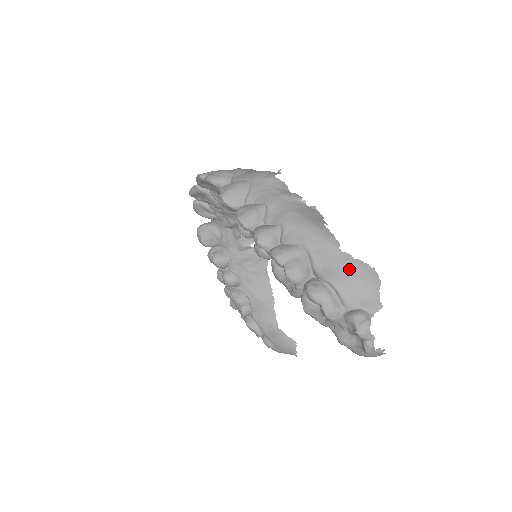
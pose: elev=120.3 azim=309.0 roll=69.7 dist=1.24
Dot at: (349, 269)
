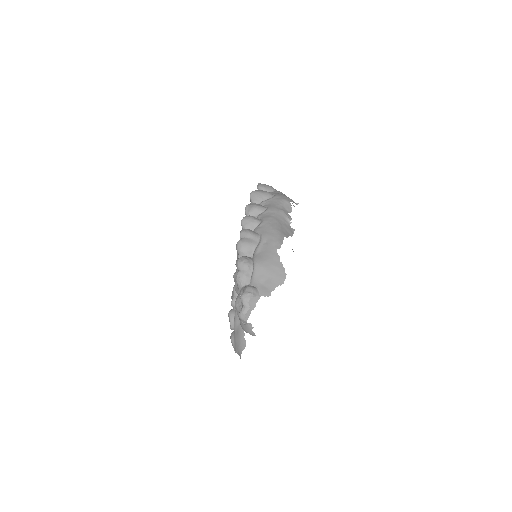
Dot at: (271, 263)
